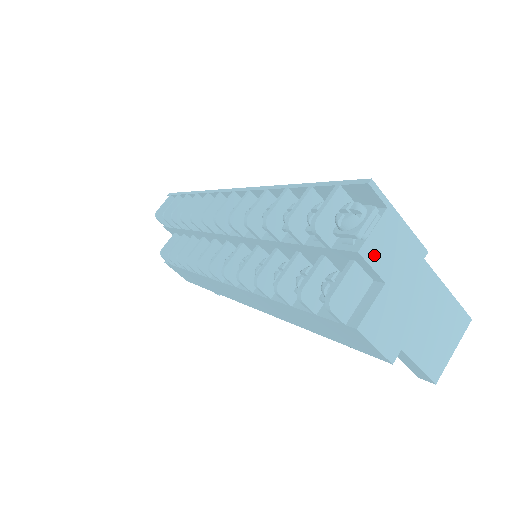
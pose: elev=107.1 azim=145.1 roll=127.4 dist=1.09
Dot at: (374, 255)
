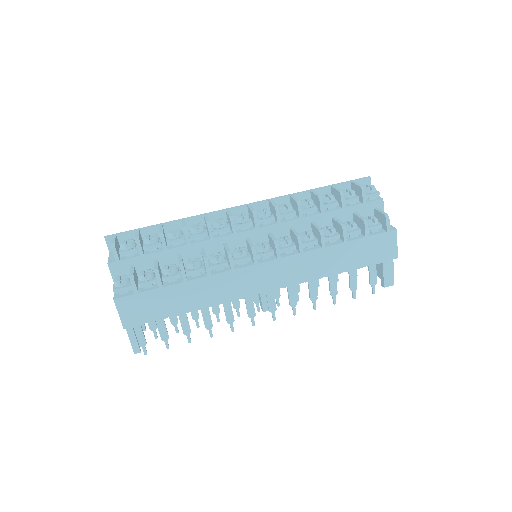
Dot at: (381, 205)
